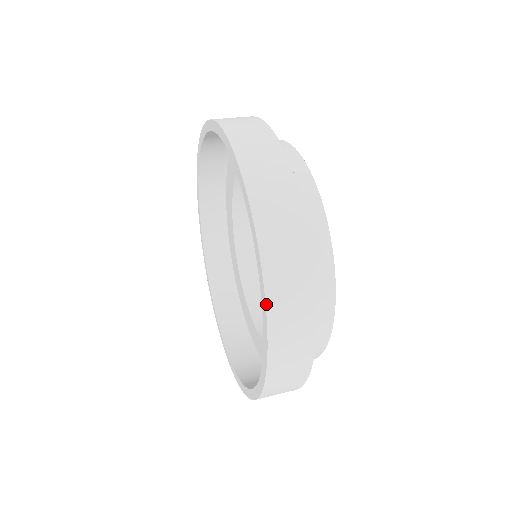
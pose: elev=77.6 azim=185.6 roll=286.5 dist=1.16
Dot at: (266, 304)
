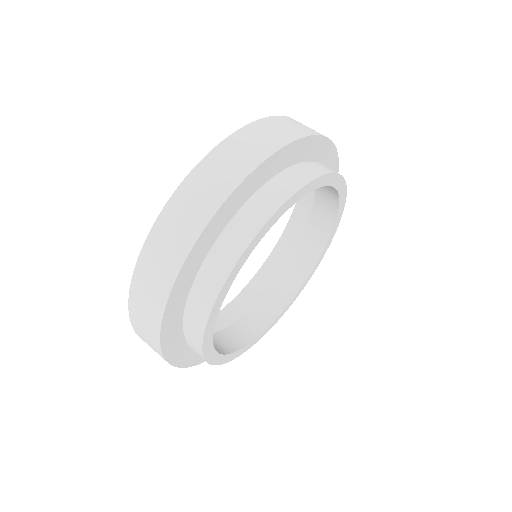
Dot at: (197, 166)
